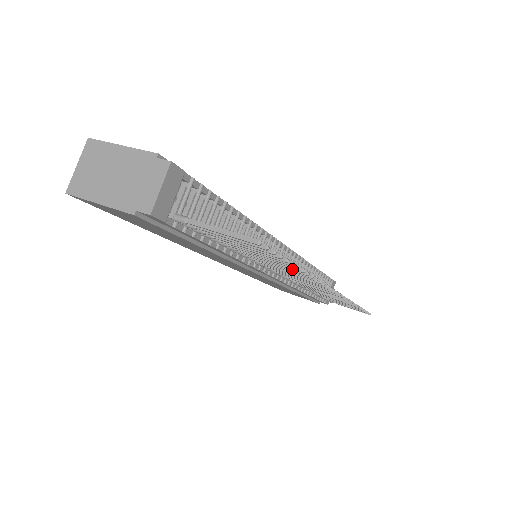
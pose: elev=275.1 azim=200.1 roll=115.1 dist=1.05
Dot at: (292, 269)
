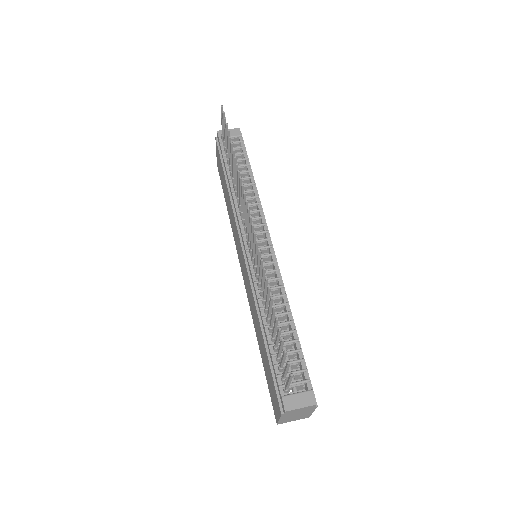
Dot at: (232, 154)
